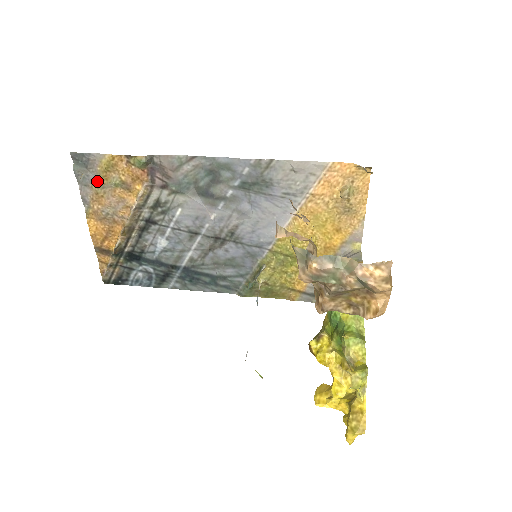
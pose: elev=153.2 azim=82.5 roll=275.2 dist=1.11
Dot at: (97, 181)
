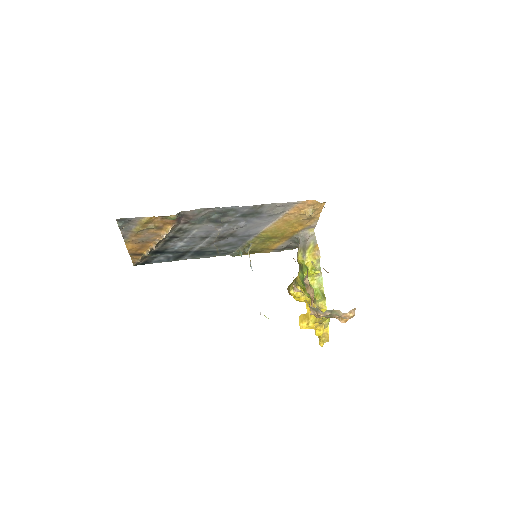
Dot at: (137, 229)
